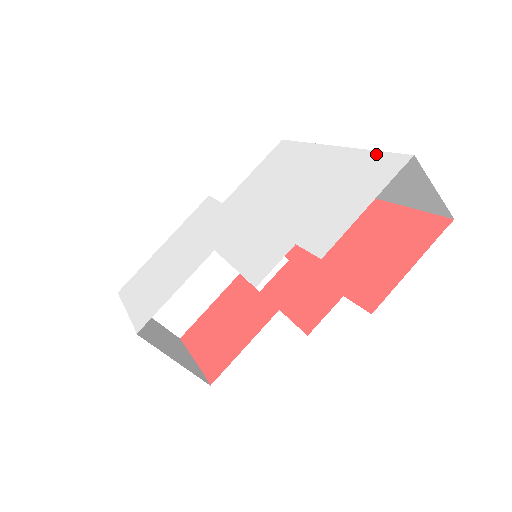
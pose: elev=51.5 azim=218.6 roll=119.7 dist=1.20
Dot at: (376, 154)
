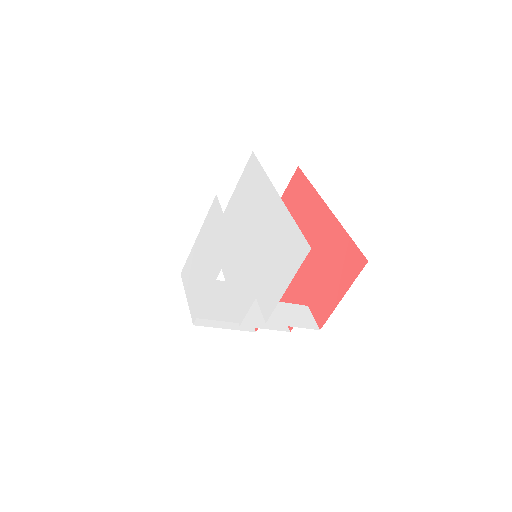
Dot at: (295, 228)
